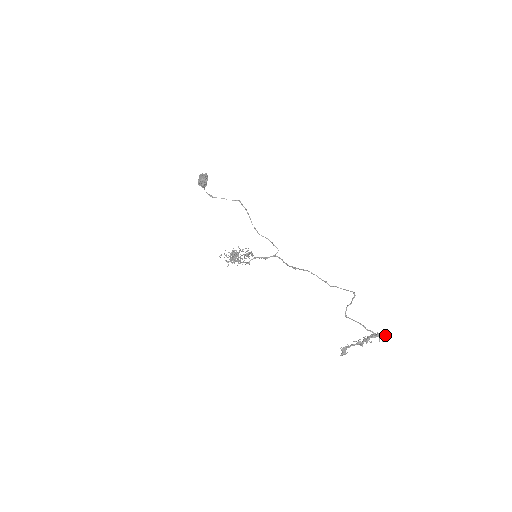
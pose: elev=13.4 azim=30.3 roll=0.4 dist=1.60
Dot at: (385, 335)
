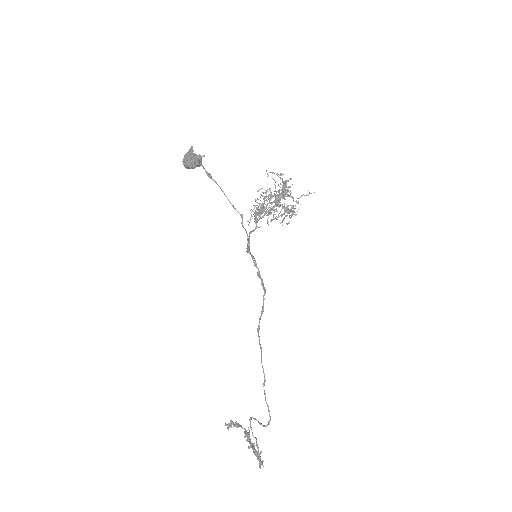
Dot at: (260, 468)
